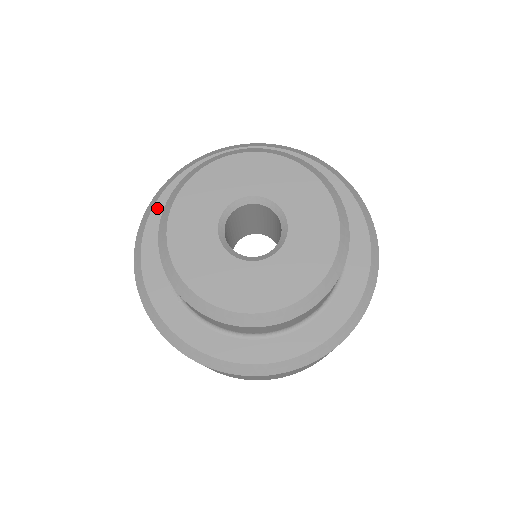
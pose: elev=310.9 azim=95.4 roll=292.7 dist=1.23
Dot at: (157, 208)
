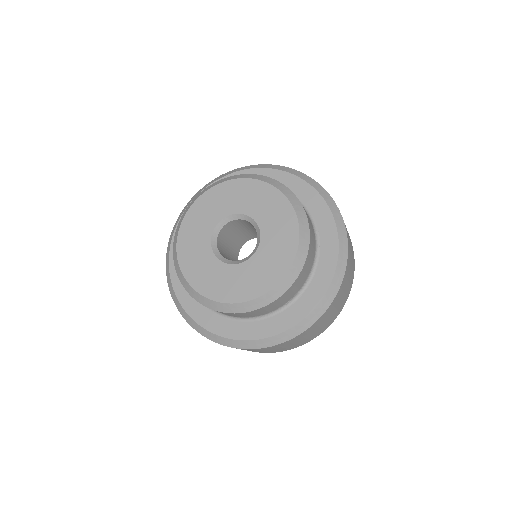
Dot at: occluded
